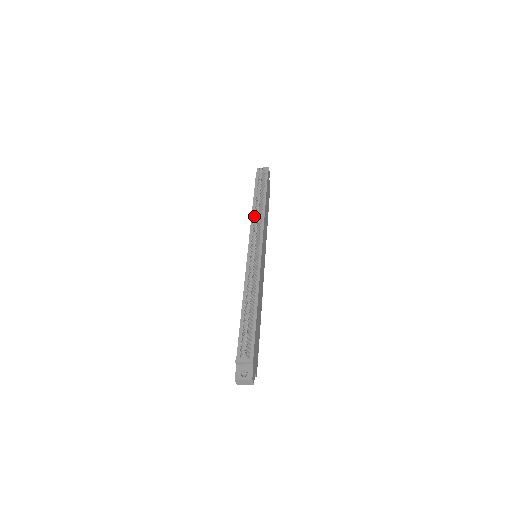
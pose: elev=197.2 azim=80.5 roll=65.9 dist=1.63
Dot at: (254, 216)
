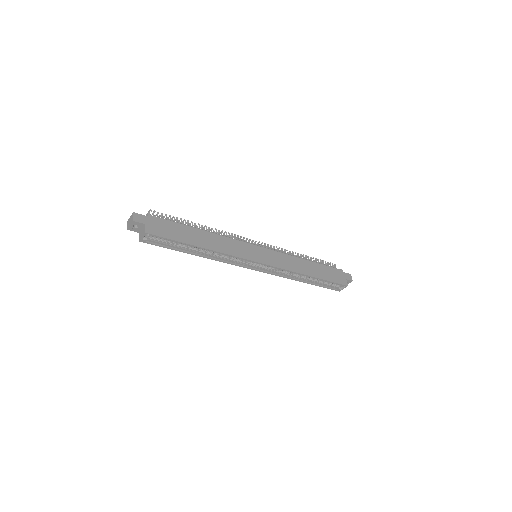
Dot at: occluded
